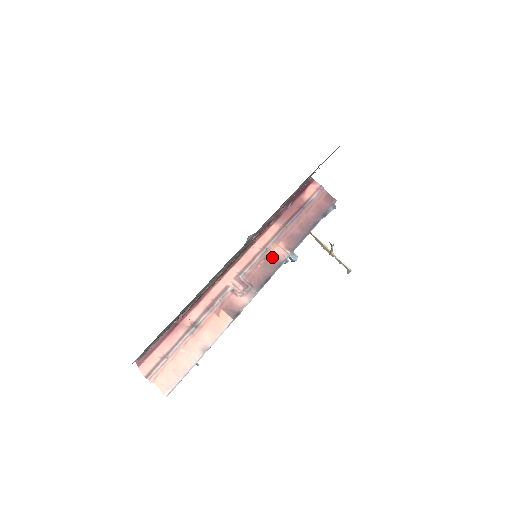
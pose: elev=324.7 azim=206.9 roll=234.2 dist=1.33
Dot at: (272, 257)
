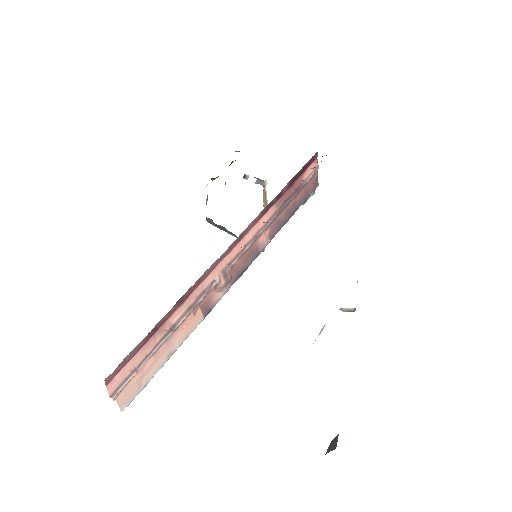
Dot at: (256, 246)
